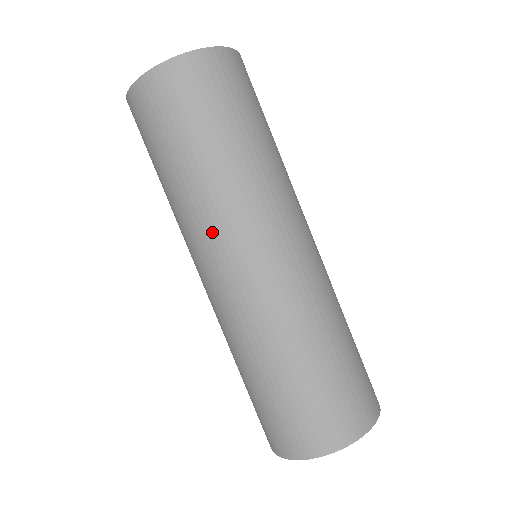
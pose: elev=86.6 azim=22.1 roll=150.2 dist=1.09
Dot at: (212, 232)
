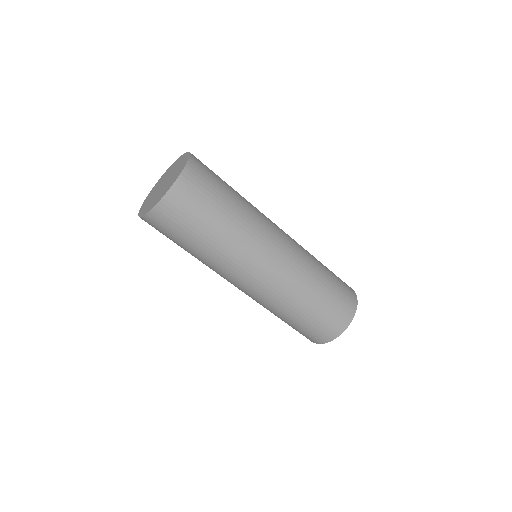
Dot at: (251, 252)
